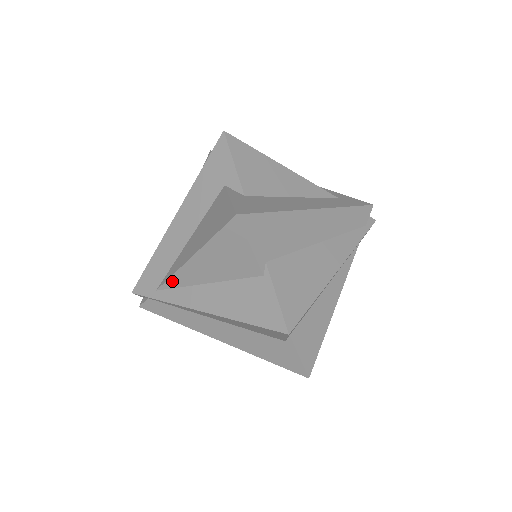
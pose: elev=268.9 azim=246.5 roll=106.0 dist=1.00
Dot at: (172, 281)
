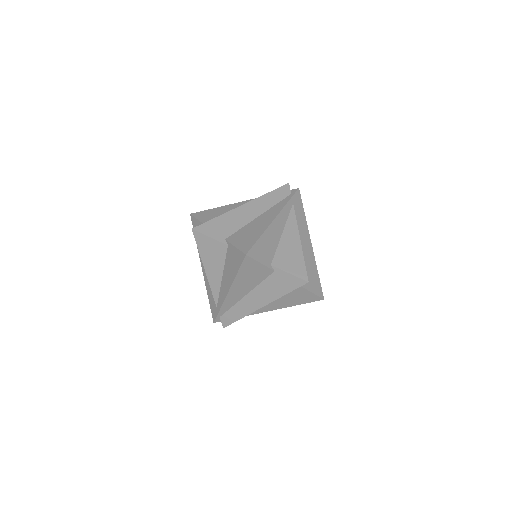
Dot at: (214, 293)
